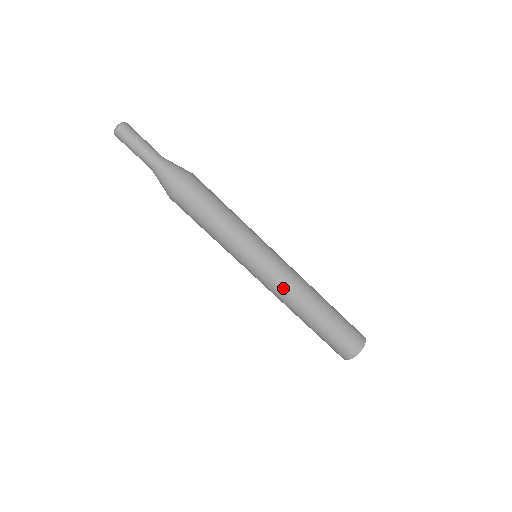
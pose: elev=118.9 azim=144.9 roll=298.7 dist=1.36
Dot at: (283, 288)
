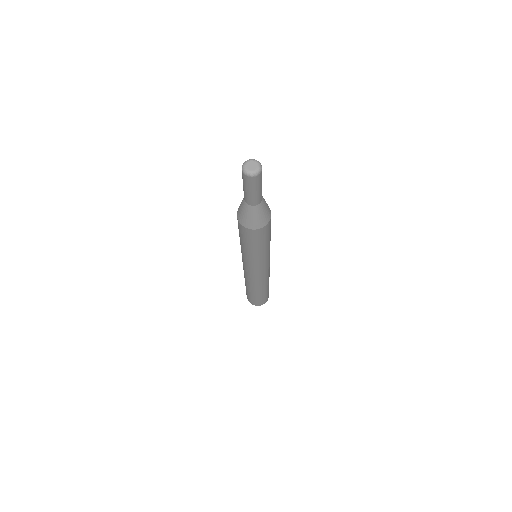
Dot at: (249, 278)
